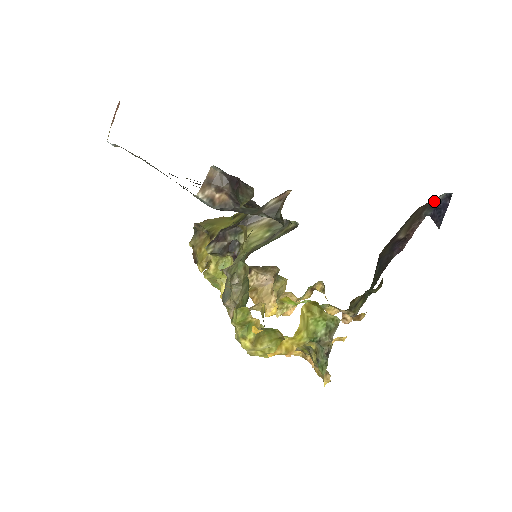
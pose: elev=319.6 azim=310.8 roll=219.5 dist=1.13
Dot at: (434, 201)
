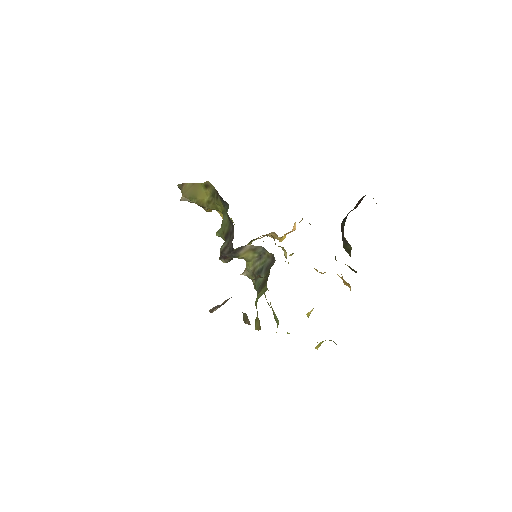
Dot at: occluded
